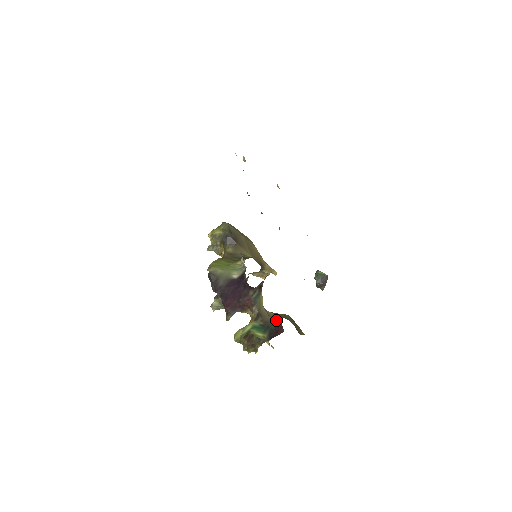
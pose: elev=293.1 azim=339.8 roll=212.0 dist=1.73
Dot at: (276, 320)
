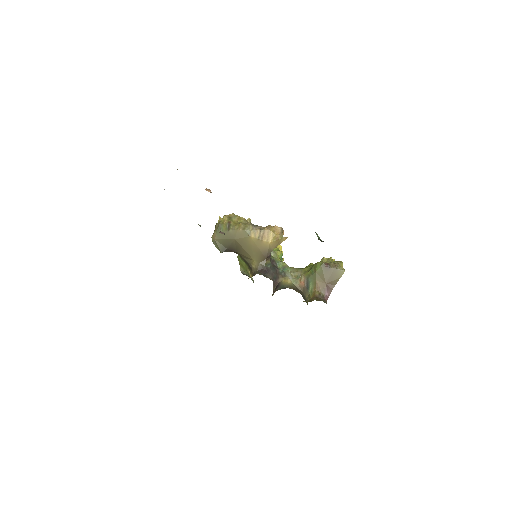
Dot at: (306, 298)
